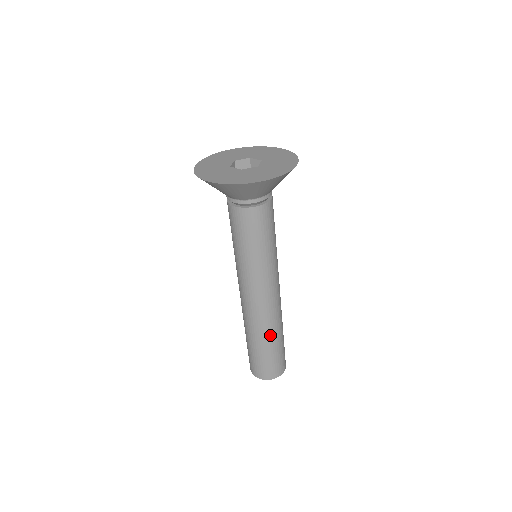
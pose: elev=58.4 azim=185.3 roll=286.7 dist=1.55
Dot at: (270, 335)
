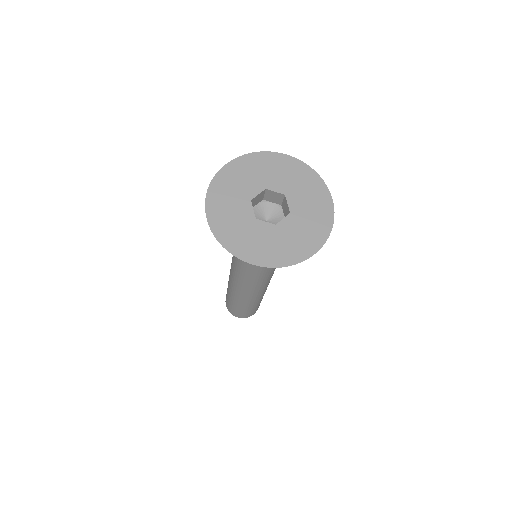
Dot at: (261, 298)
